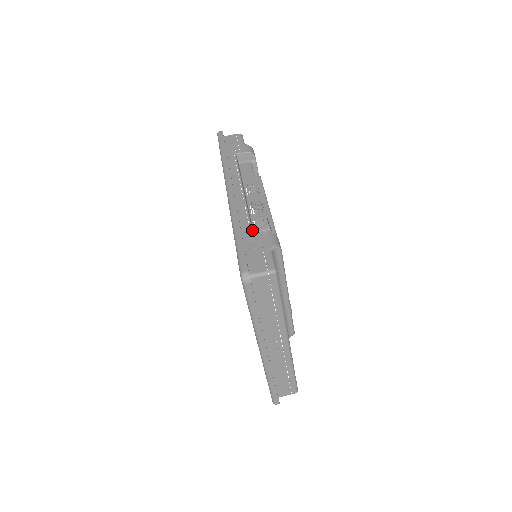
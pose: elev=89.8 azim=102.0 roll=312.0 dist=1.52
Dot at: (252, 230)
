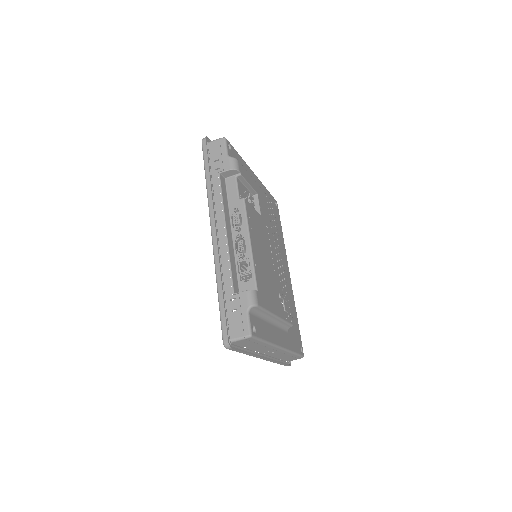
Dot at: (233, 285)
